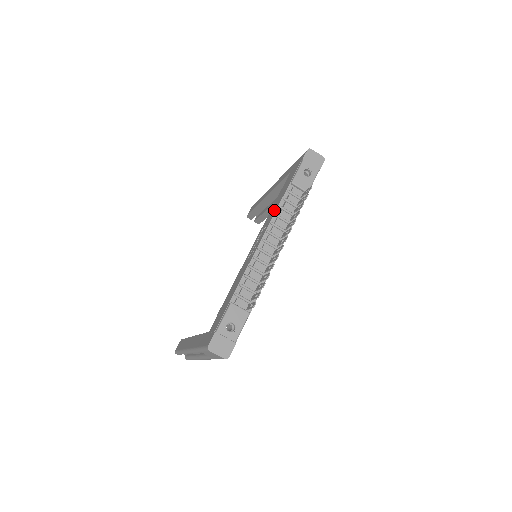
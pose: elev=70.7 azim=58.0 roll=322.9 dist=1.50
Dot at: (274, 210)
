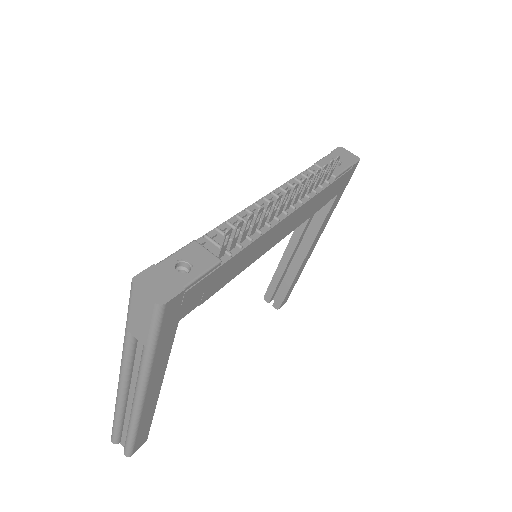
Dot at: occluded
